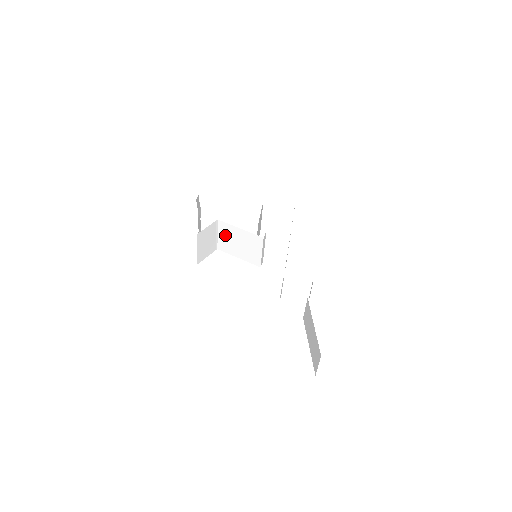
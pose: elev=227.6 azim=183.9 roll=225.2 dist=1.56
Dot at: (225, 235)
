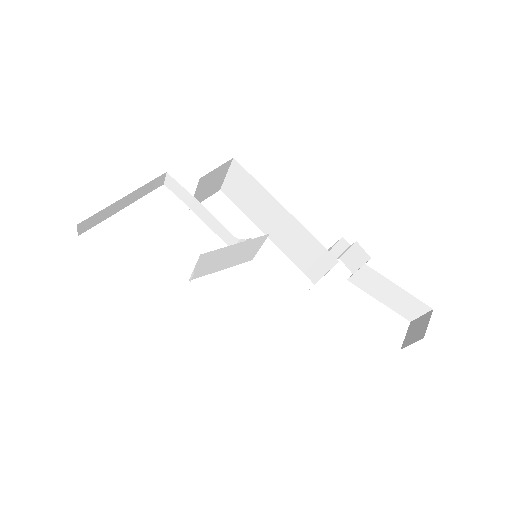
Dot at: (207, 262)
